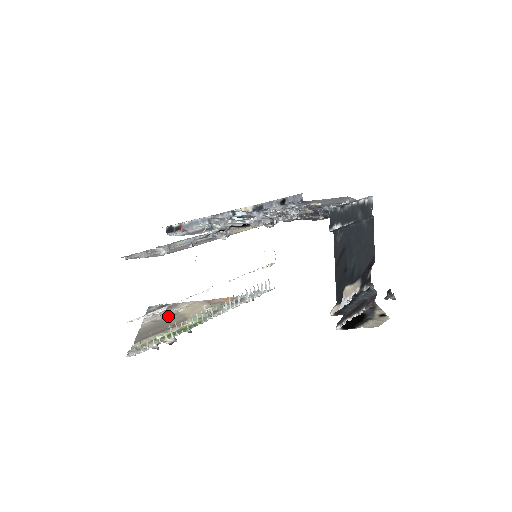
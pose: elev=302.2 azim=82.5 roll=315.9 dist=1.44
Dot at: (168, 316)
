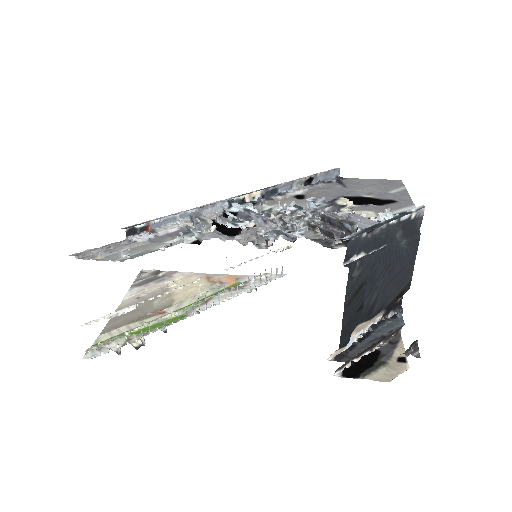
Dot at: (155, 293)
